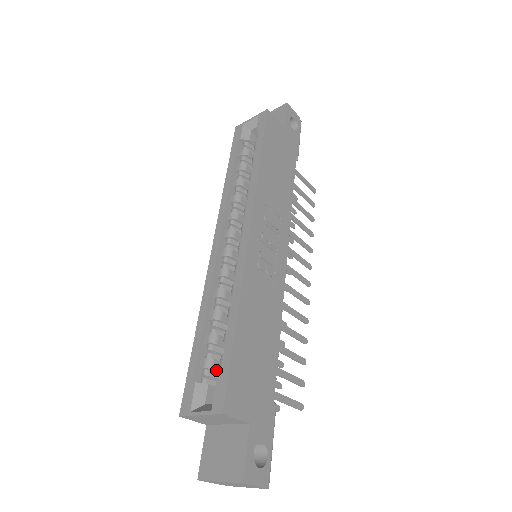
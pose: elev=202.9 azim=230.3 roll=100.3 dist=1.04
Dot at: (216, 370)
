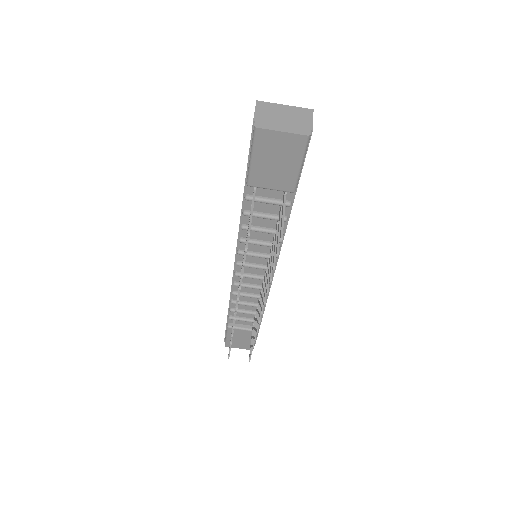
Dot at: occluded
